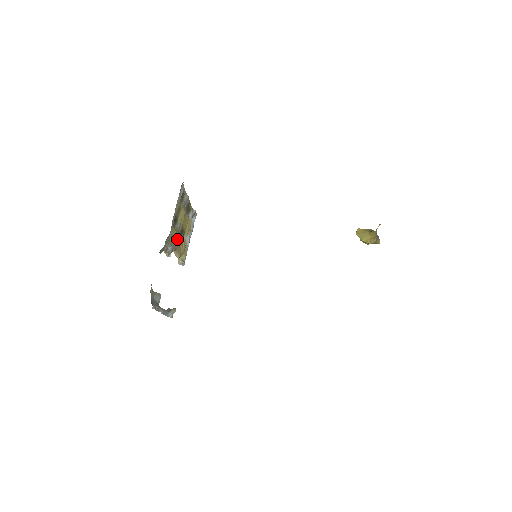
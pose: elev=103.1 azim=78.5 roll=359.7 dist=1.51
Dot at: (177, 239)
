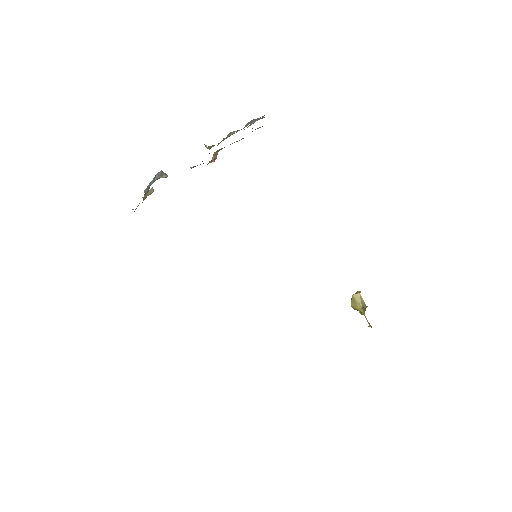
Dot at: (211, 161)
